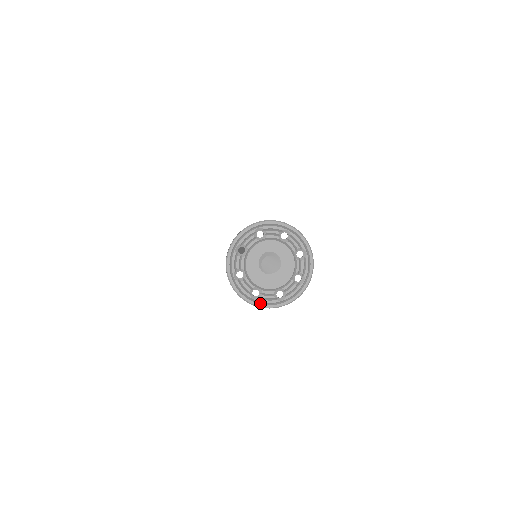
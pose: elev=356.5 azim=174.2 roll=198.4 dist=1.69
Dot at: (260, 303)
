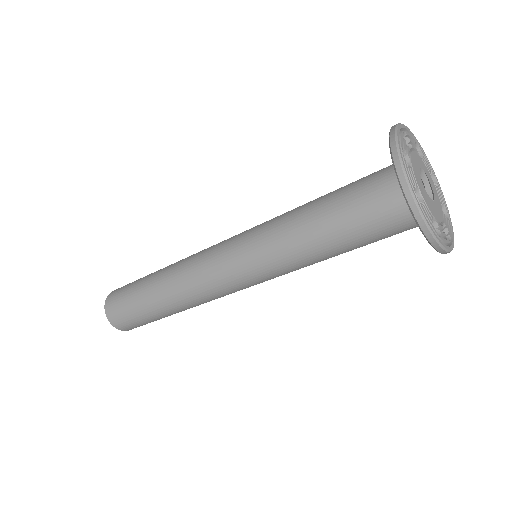
Dot at: (421, 211)
